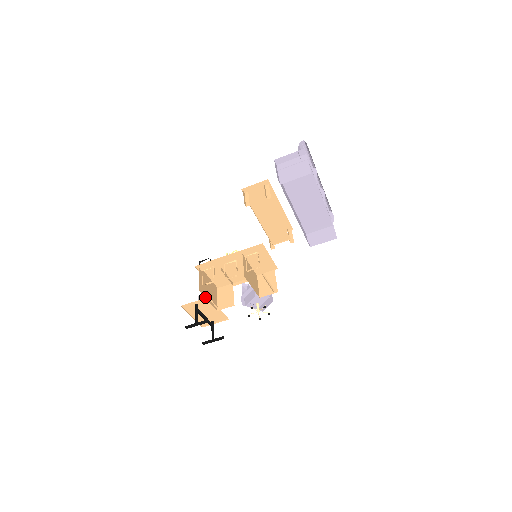
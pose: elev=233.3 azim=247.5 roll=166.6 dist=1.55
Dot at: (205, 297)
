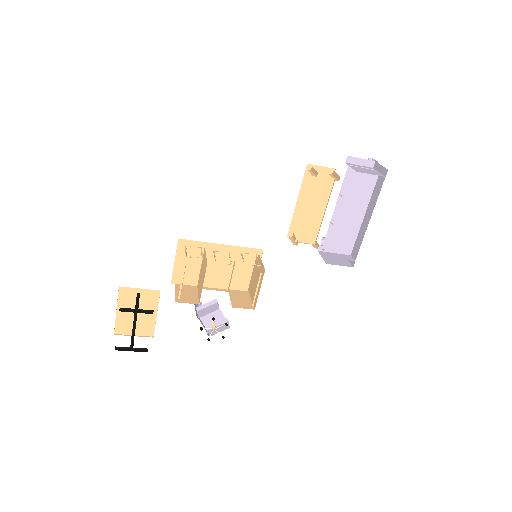
Dot at: occluded
